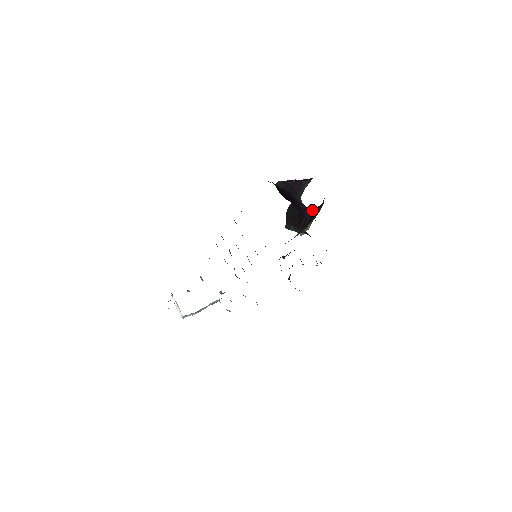
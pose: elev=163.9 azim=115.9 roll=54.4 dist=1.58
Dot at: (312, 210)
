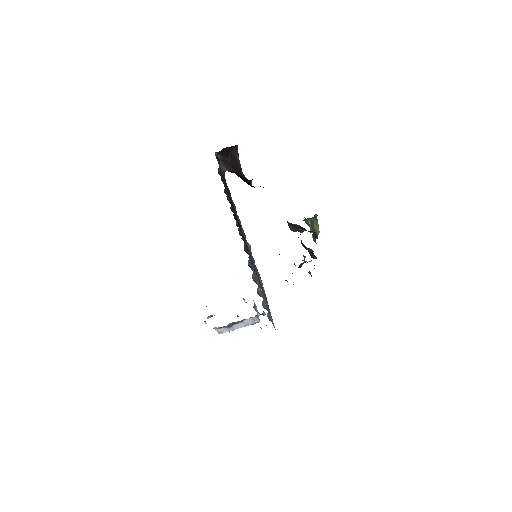
Dot at: (251, 181)
